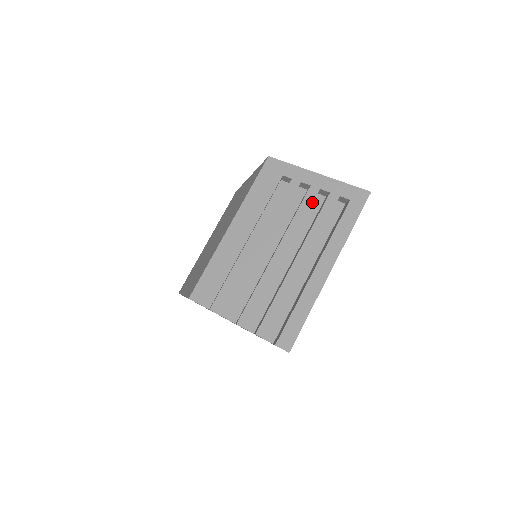
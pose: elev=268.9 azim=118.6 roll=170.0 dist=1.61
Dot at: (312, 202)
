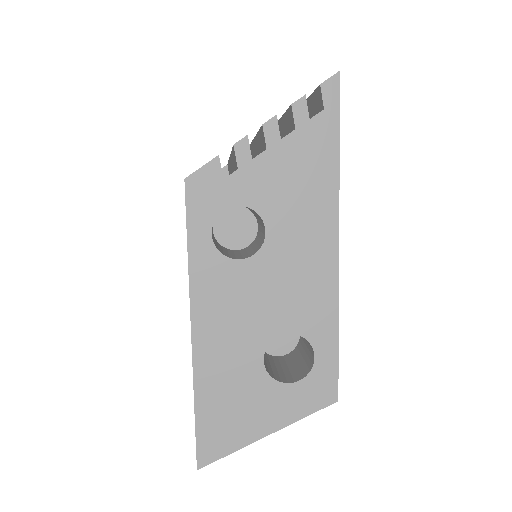
Dot at: occluded
